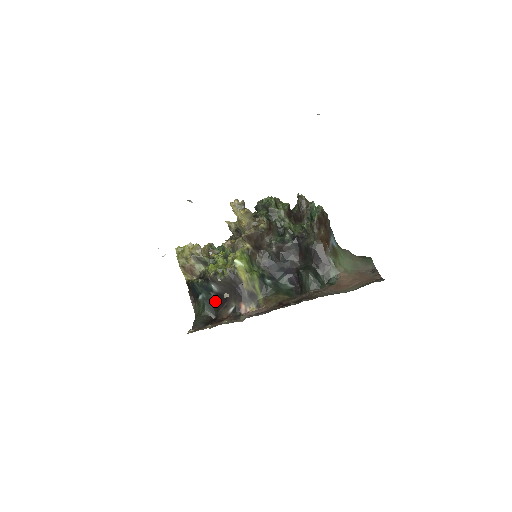
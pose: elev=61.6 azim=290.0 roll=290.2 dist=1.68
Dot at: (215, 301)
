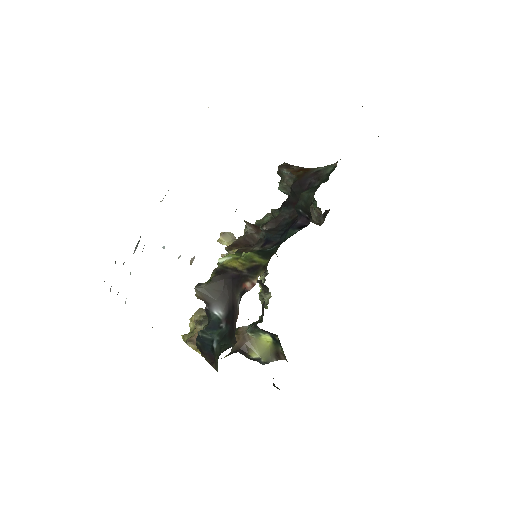
Dot at: (229, 328)
